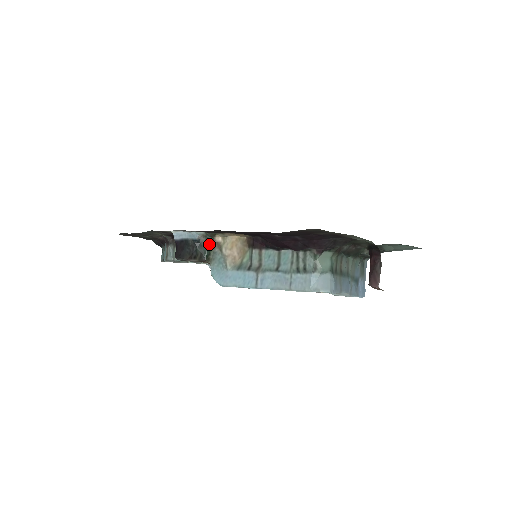
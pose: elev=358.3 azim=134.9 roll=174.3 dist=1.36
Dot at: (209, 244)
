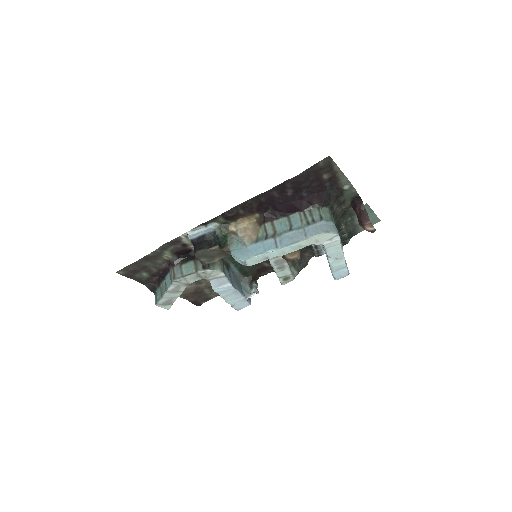
Dot at: (224, 235)
